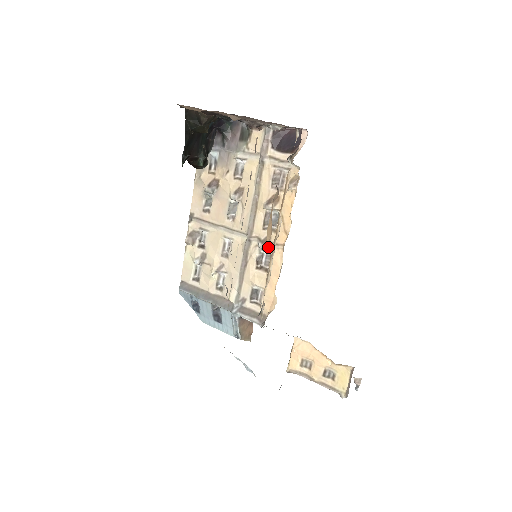
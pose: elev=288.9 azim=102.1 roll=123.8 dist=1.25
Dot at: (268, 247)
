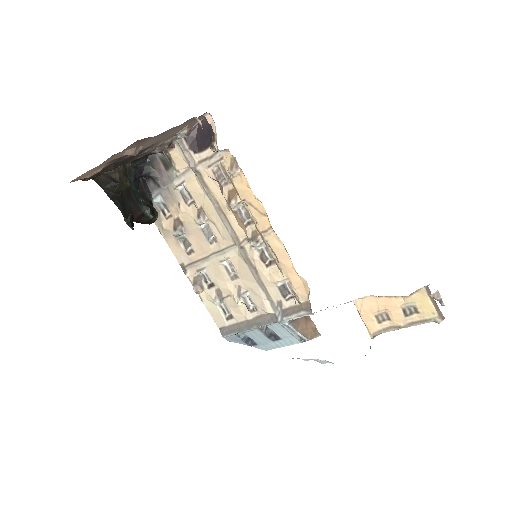
Dot at: (260, 240)
